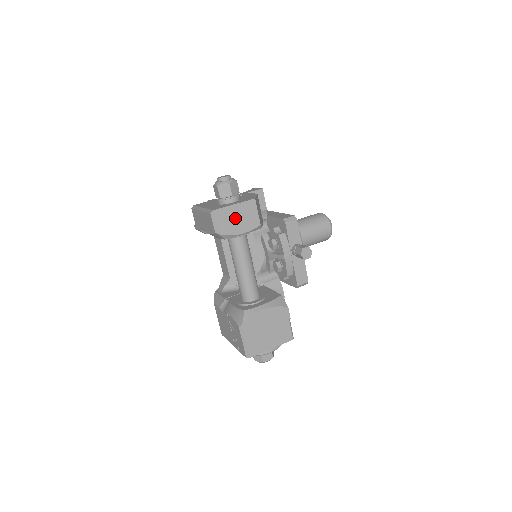
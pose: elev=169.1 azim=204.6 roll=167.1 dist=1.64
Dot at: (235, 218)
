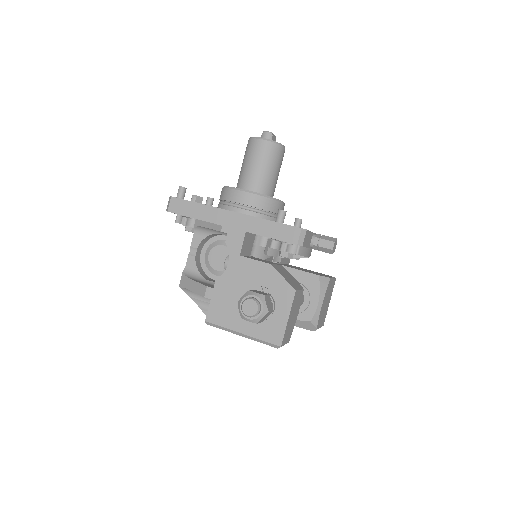
Dot at: (292, 320)
